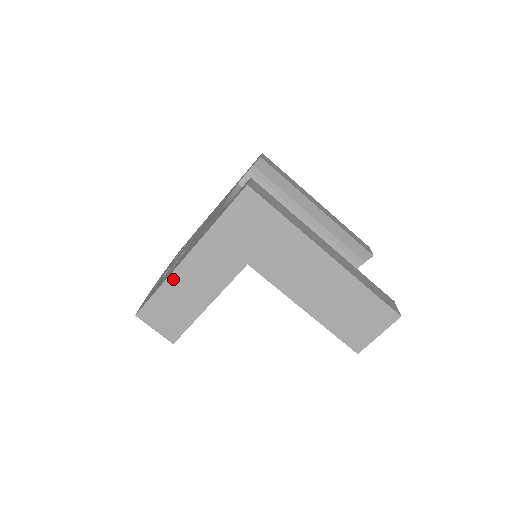
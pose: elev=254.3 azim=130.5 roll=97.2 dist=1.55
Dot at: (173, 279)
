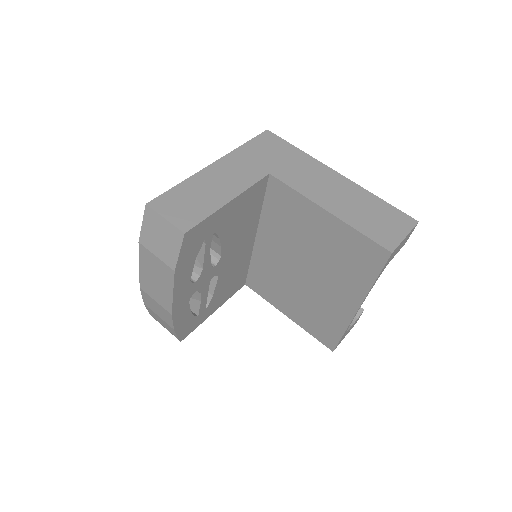
Dot at: (196, 178)
